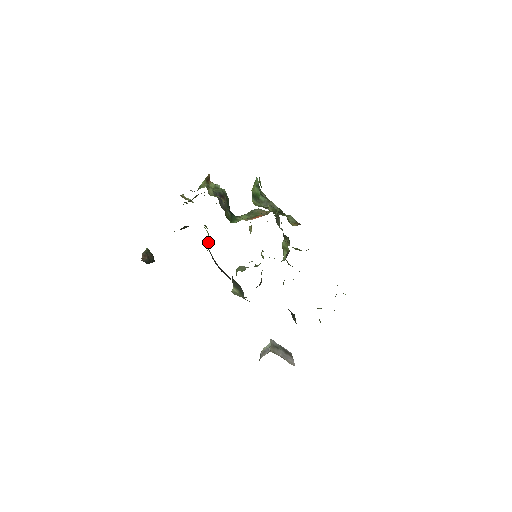
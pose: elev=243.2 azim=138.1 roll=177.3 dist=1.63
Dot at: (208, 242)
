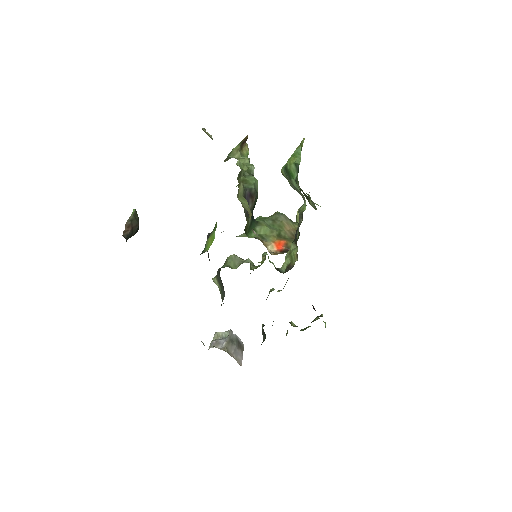
Dot at: (210, 242)
